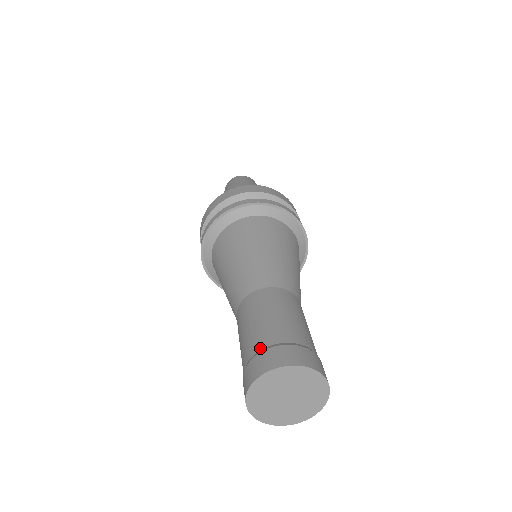
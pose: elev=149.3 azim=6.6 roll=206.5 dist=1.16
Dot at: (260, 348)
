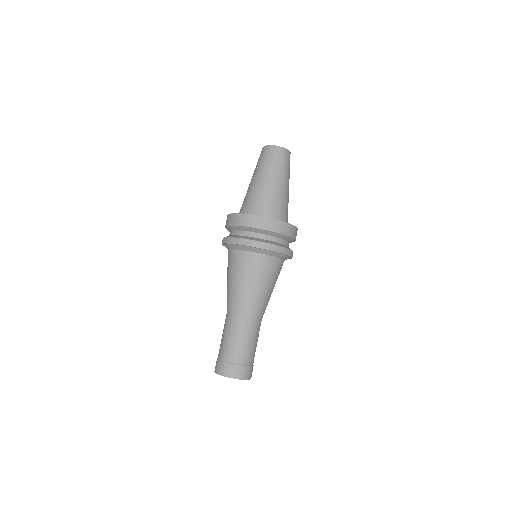
Dot at: (223, 358)
